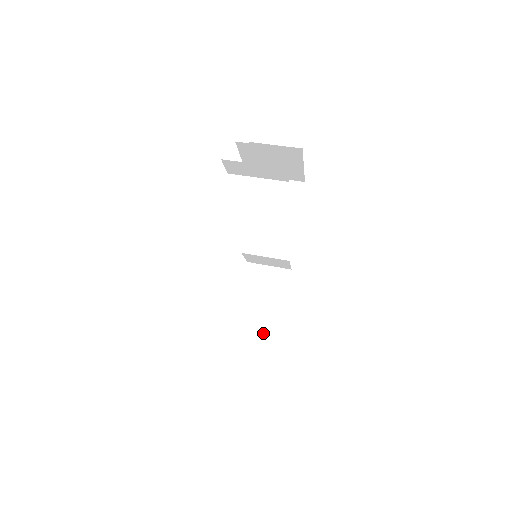
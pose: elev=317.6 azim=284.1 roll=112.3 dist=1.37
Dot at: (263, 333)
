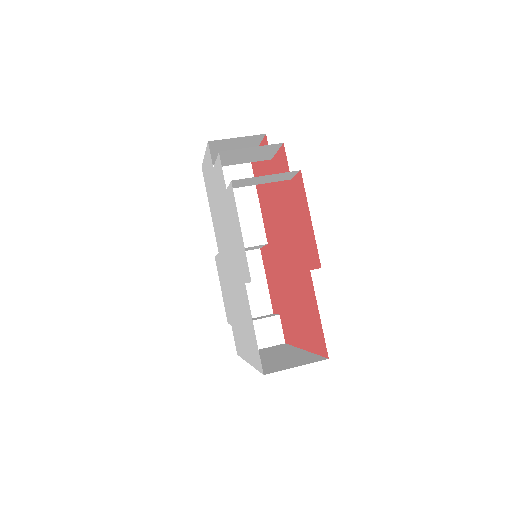
Dot at: (268, 320)
